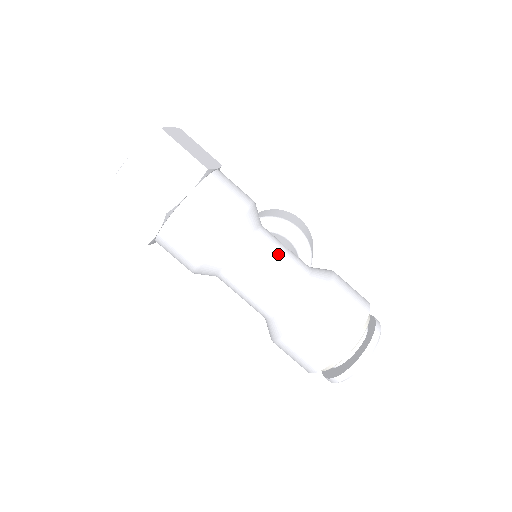
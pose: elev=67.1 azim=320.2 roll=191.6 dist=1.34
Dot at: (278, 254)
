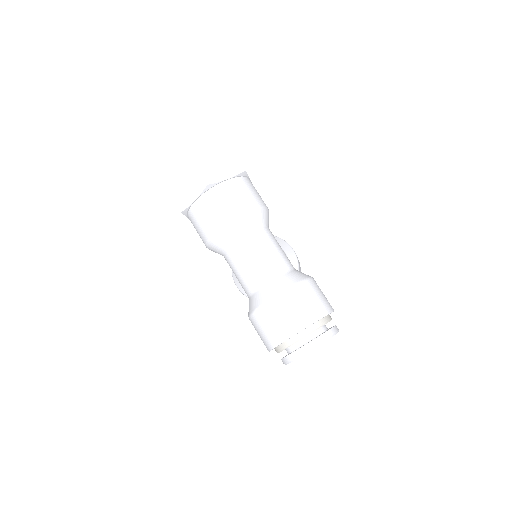
Dot at: (276, 246)
